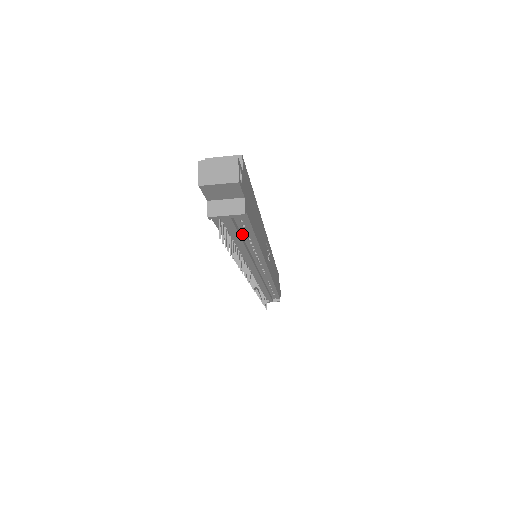
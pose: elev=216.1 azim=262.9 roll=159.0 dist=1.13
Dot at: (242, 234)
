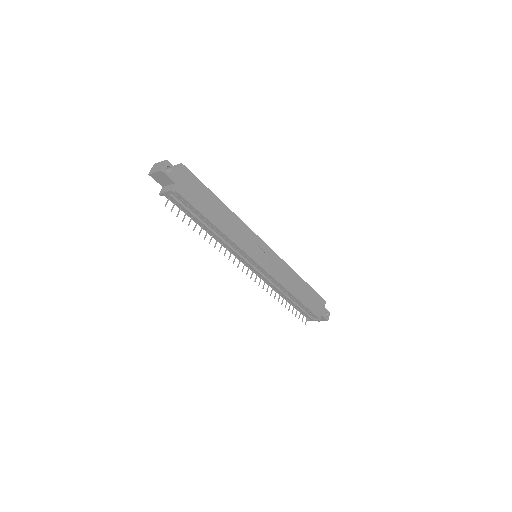
Dot at: (196, 214)
